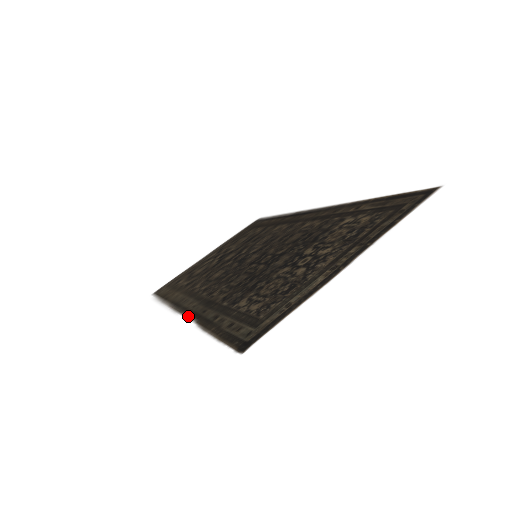
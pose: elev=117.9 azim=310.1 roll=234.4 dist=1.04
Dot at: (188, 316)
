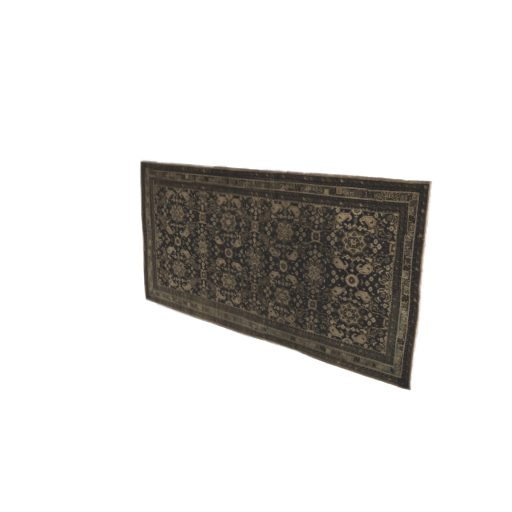
Dot at: (277, 344)
